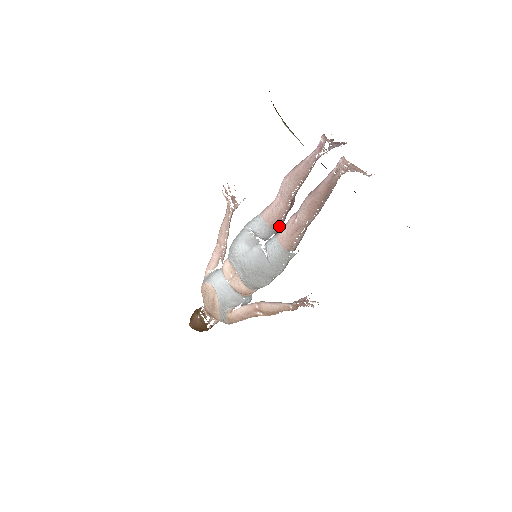
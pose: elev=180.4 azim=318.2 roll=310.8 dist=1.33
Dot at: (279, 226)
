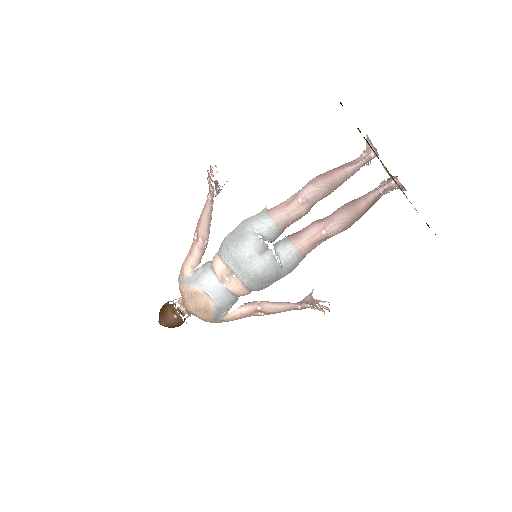
Dot at: occluded
